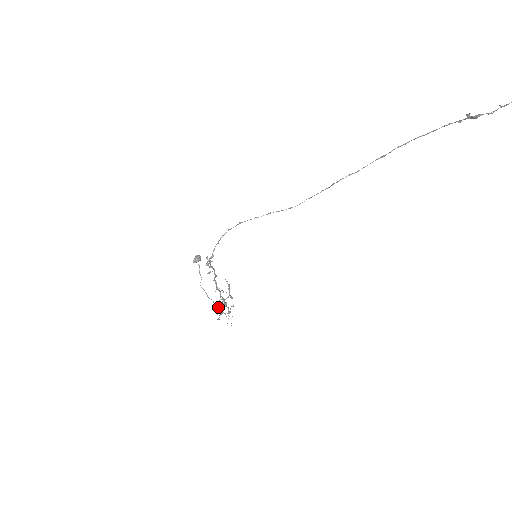
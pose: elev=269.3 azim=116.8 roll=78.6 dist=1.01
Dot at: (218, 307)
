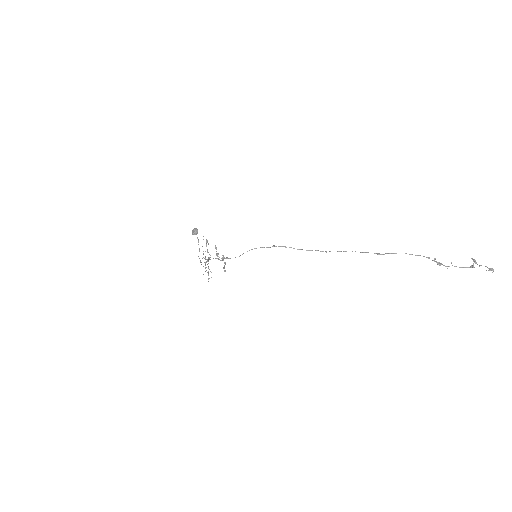
Dot at: occluded
